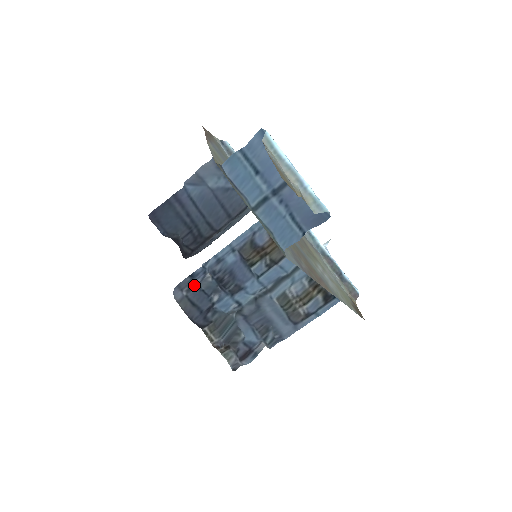
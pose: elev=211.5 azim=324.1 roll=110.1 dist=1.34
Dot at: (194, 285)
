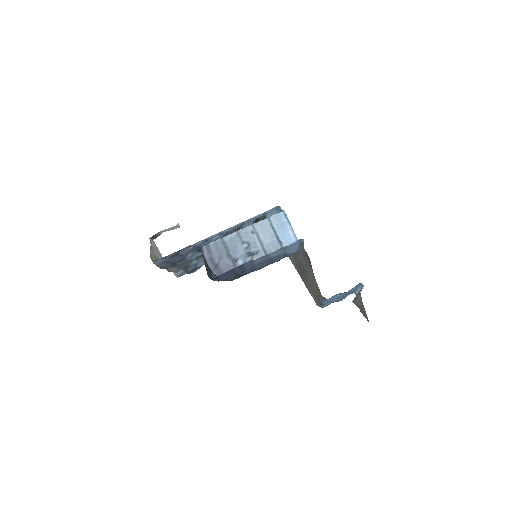
Dot at: (177, 255)
